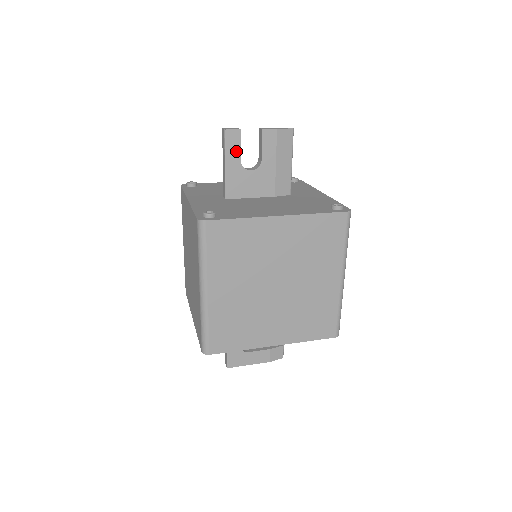
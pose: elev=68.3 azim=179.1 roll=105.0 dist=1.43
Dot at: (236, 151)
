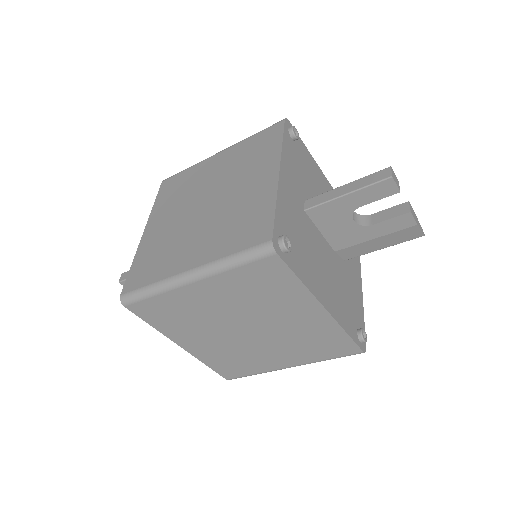
Dot at: (370, 198)
